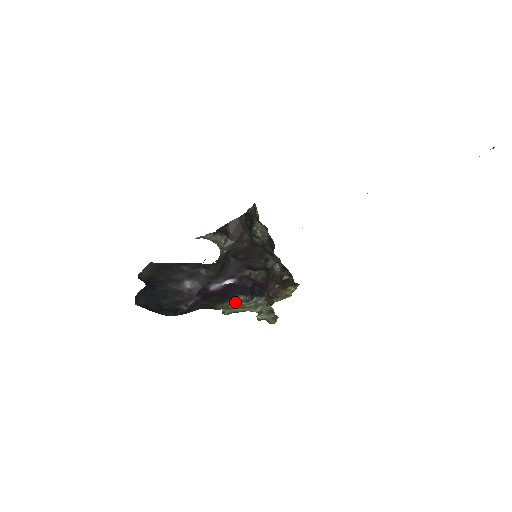
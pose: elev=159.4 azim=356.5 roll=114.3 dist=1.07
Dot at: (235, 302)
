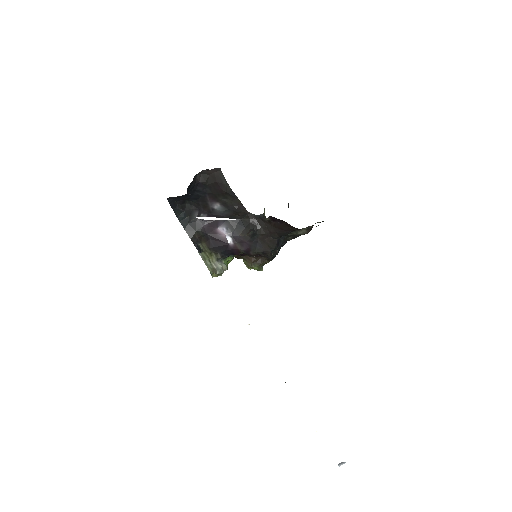
Dot at: (212, 254)
